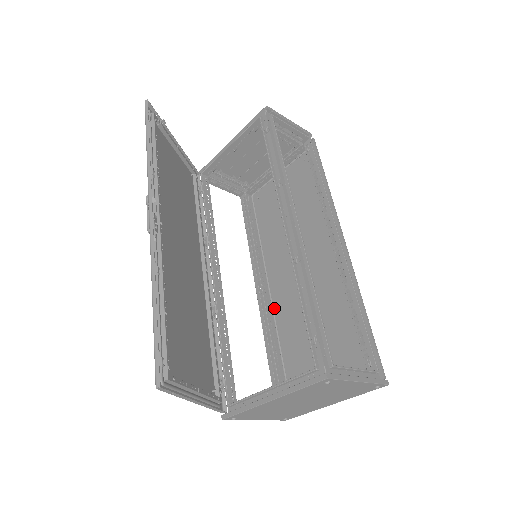
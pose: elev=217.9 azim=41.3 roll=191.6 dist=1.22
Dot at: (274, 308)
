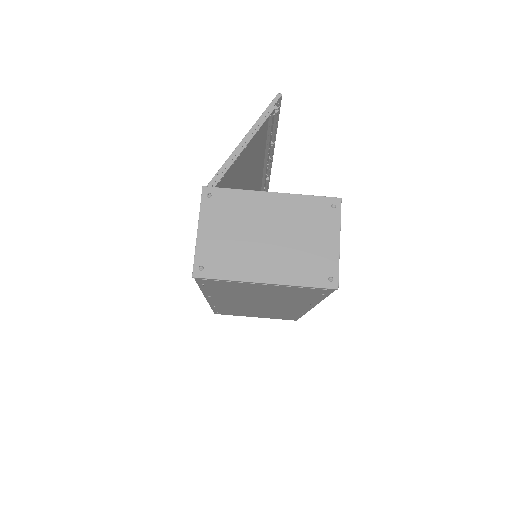
Dot at: (215, 298)
